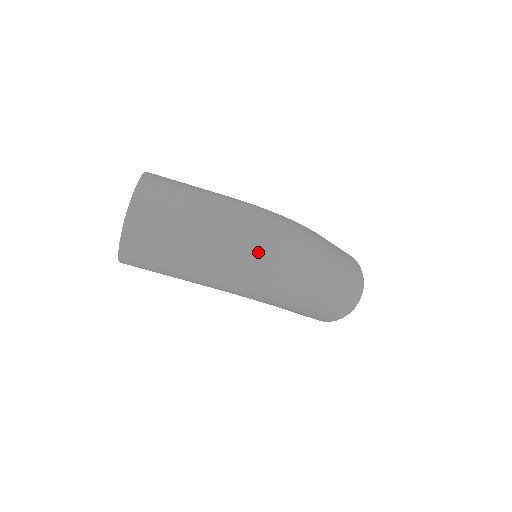
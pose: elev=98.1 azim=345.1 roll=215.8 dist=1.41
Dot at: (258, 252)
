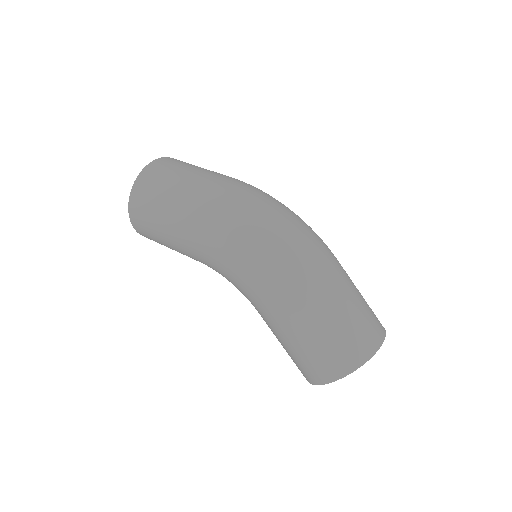
Dot at: (247, 198)
